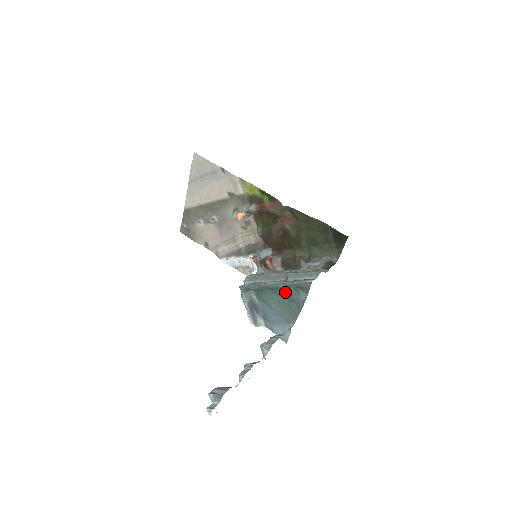
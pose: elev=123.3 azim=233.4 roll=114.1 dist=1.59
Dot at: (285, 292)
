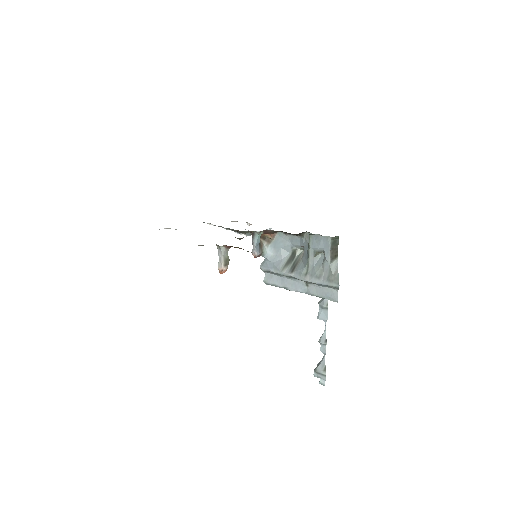
Dot at: occluded
